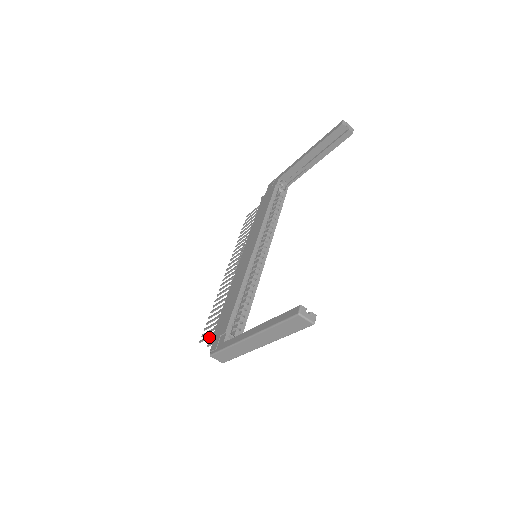
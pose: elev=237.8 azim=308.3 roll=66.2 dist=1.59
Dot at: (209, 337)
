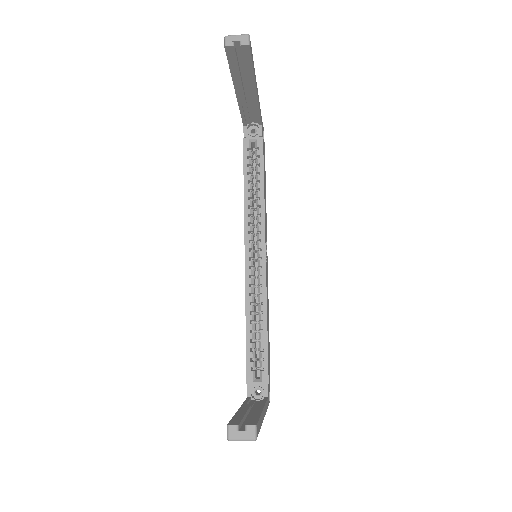
Dot at: occluded
